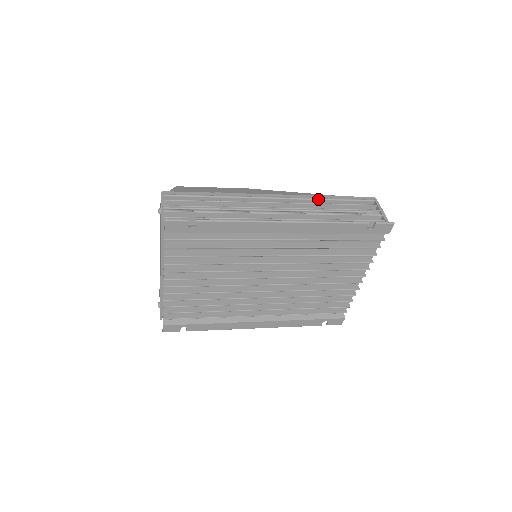
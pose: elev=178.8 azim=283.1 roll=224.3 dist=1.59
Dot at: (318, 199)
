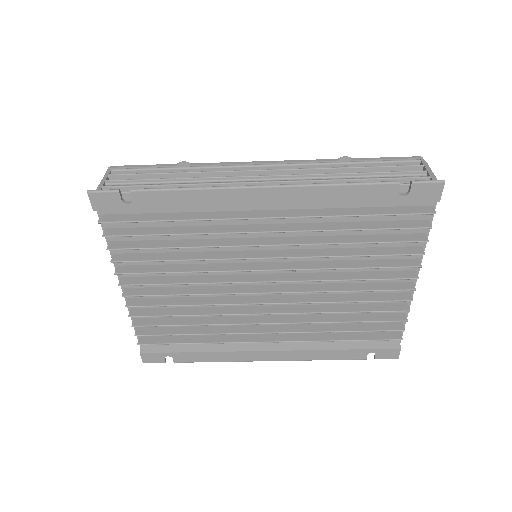
Dot at: (329, 163)
